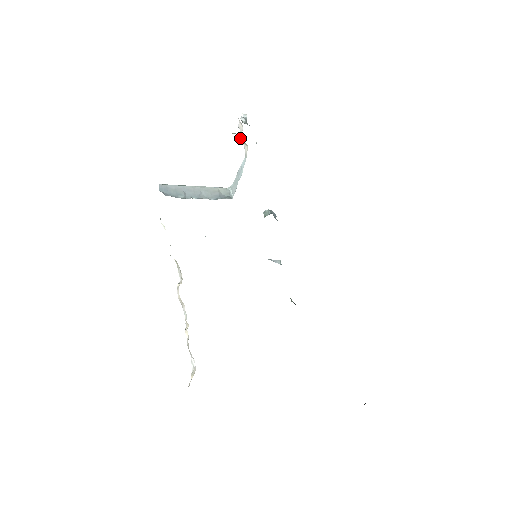
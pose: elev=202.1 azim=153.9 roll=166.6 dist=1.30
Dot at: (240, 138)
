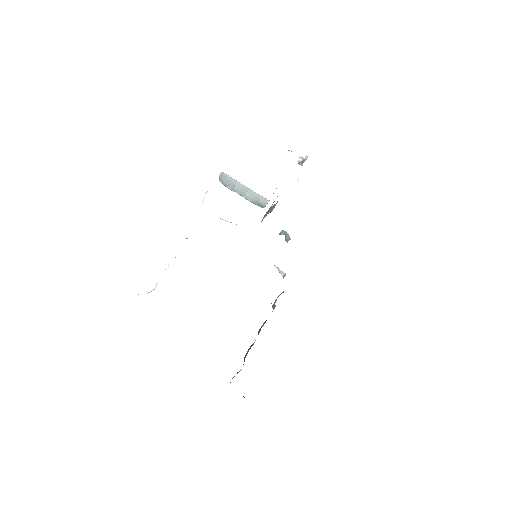
Dot at: occluded
